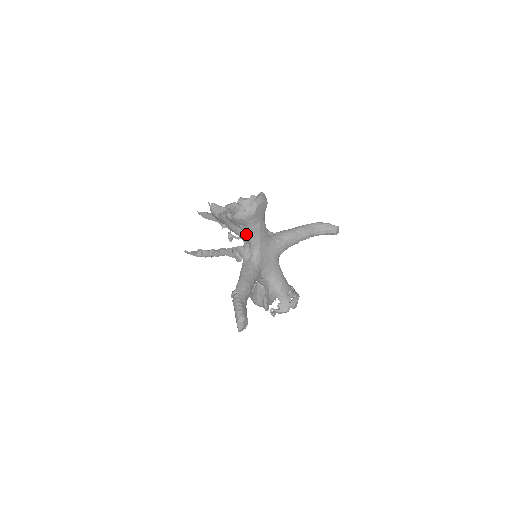
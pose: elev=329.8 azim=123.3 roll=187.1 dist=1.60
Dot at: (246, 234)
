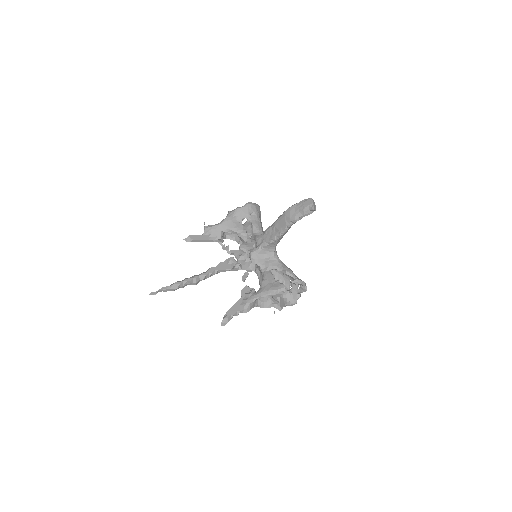
Dot at: (254, 223)
